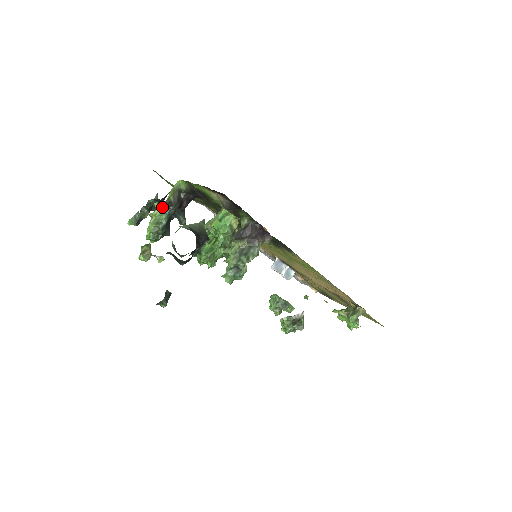
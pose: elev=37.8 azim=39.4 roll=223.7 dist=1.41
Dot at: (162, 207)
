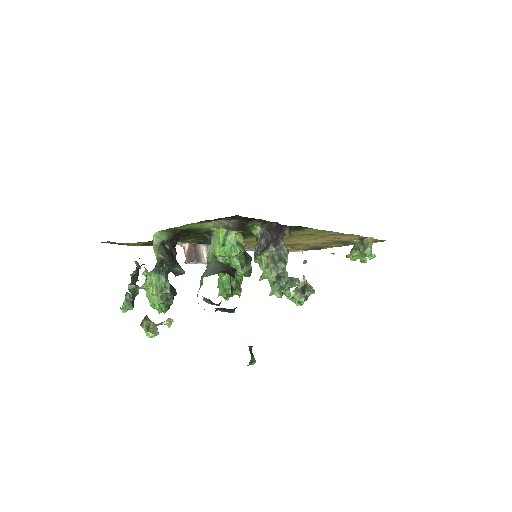
Dot at: (156, 271)
